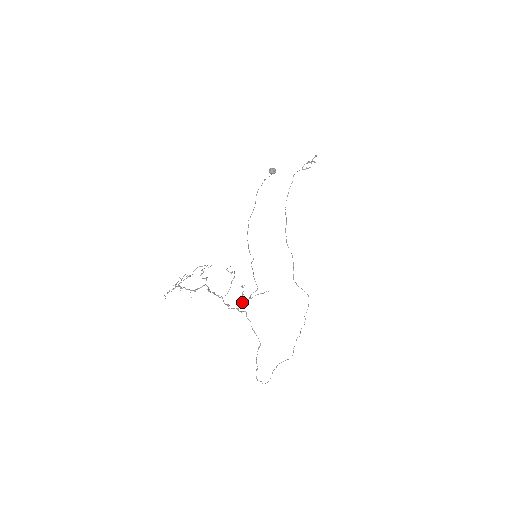
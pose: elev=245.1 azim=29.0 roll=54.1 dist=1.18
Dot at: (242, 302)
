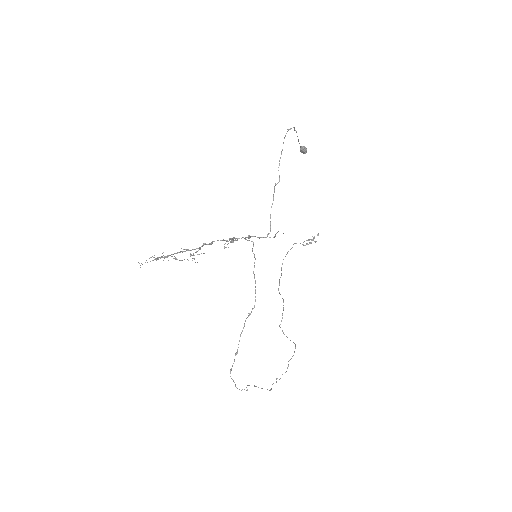
Dot at: (250, 237)
